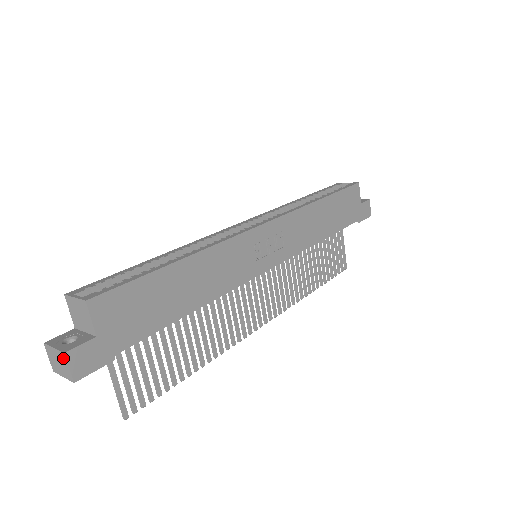
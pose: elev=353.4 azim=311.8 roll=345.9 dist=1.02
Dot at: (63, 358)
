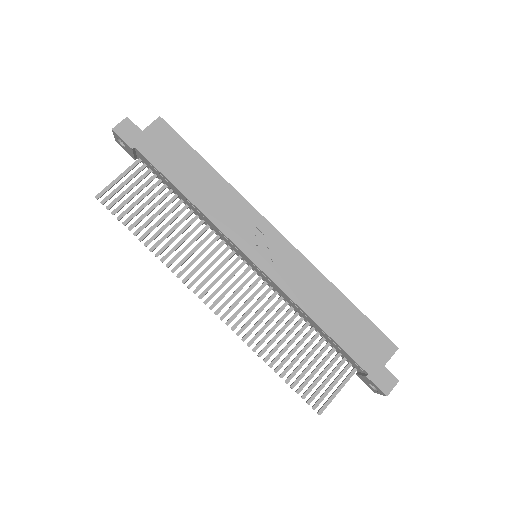
Dot at: (124, 121)
